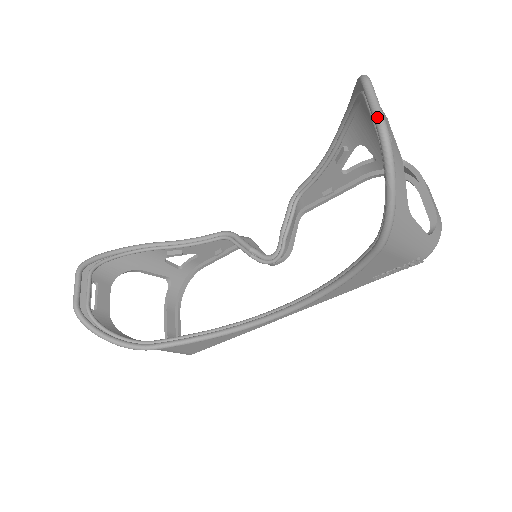
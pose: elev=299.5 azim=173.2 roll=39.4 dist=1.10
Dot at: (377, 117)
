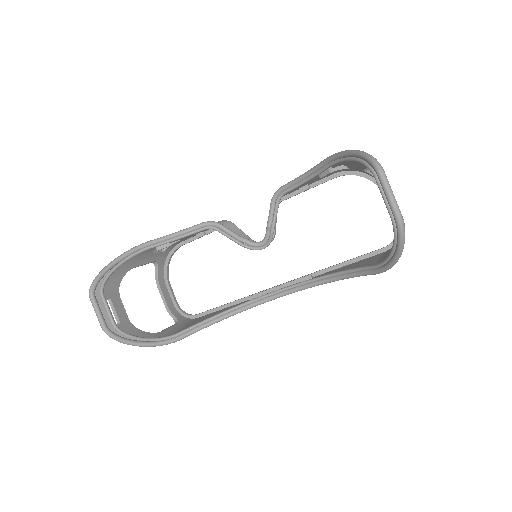
Dot at: (396, 212)
